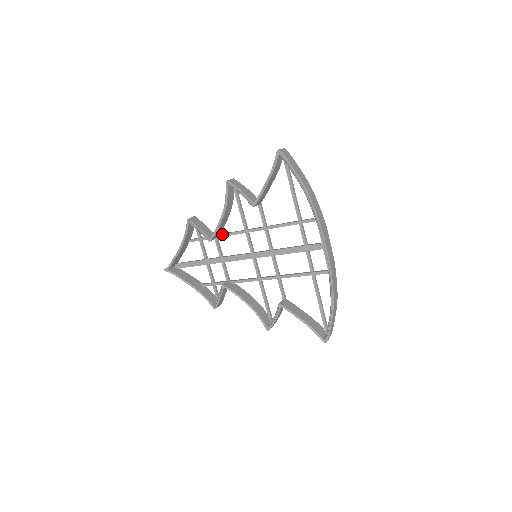
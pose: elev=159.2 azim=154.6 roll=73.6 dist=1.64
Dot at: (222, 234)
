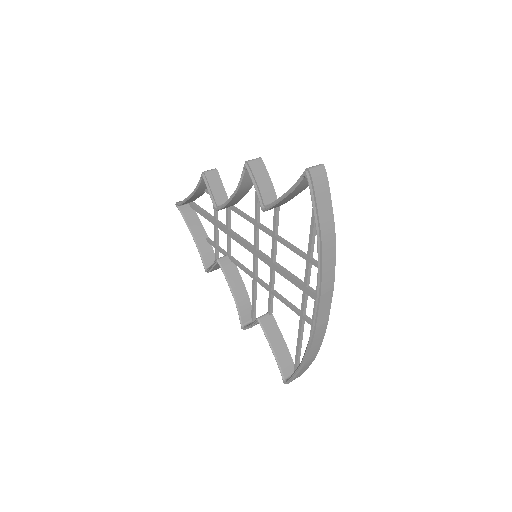
Dot at: (234, 208)
